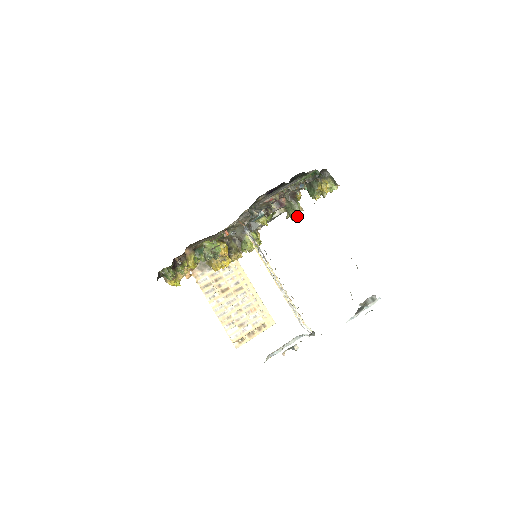
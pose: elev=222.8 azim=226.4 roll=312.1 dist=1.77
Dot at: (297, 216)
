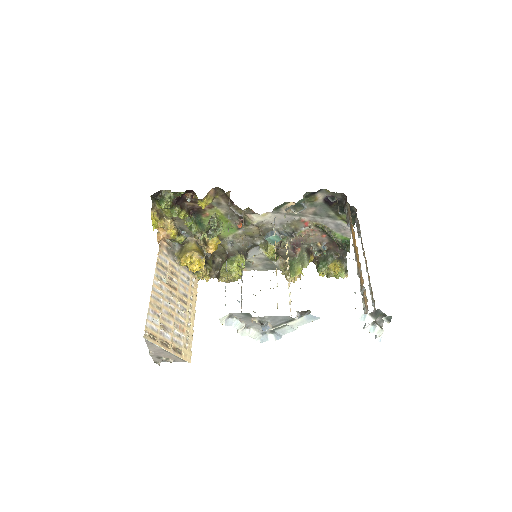
Dot at: (299, 271)
